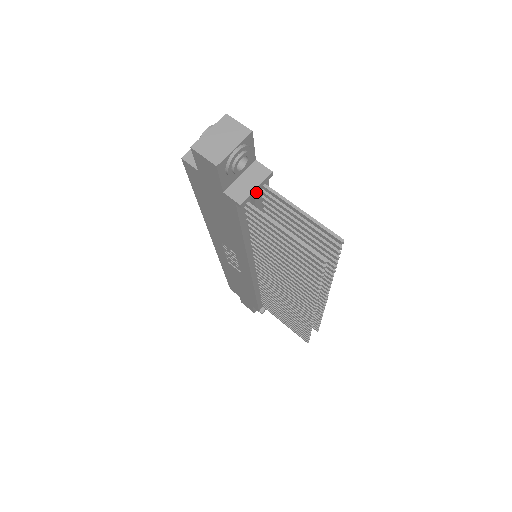
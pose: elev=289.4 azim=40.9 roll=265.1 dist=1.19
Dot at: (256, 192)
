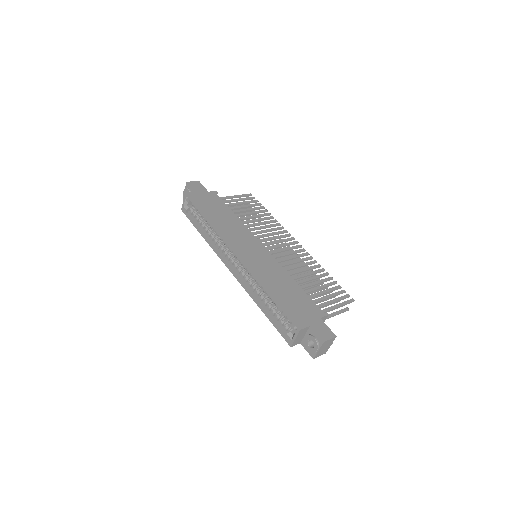
Dot at: occluded
